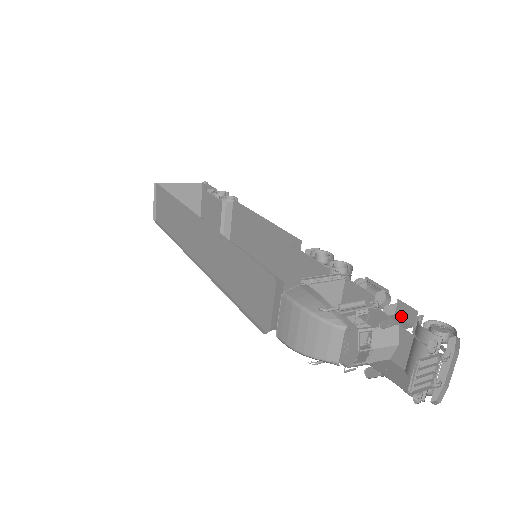
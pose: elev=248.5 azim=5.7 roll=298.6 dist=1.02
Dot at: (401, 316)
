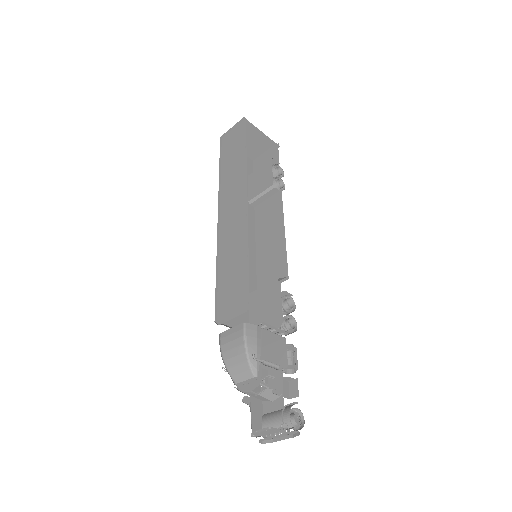
Dot at: (290, 386)
